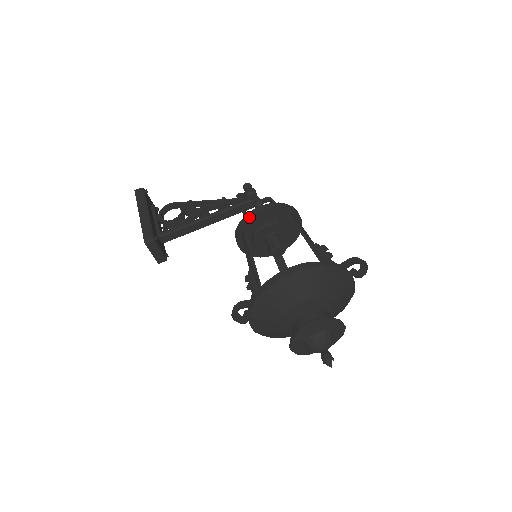
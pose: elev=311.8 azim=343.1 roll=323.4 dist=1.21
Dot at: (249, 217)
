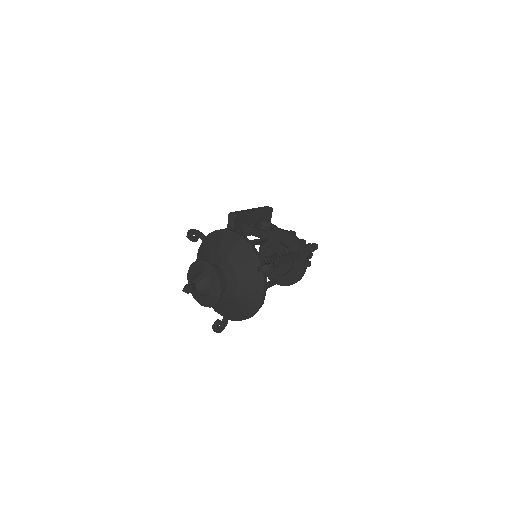
Dot at: (276, 230)
